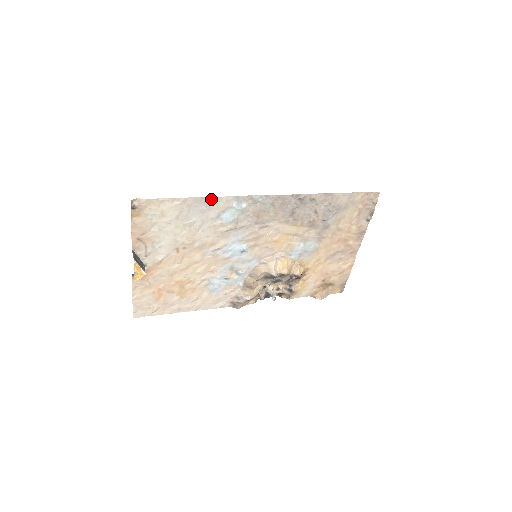
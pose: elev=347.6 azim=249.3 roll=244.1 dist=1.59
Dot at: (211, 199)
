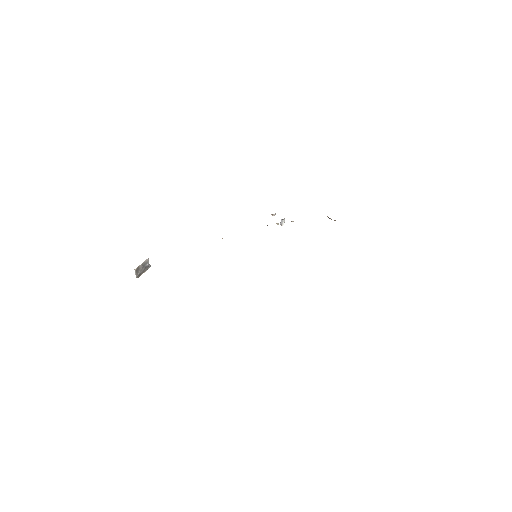
Dot at: occluded
